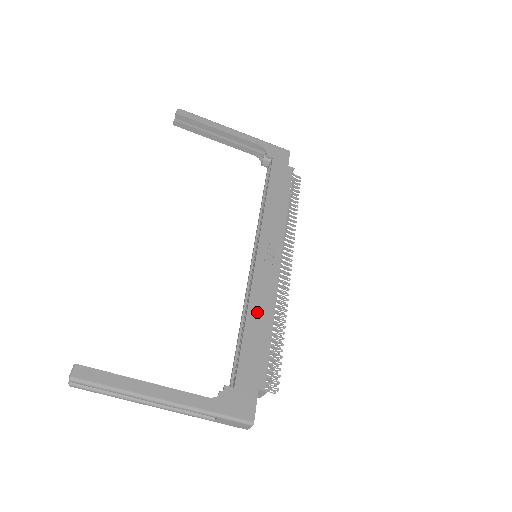
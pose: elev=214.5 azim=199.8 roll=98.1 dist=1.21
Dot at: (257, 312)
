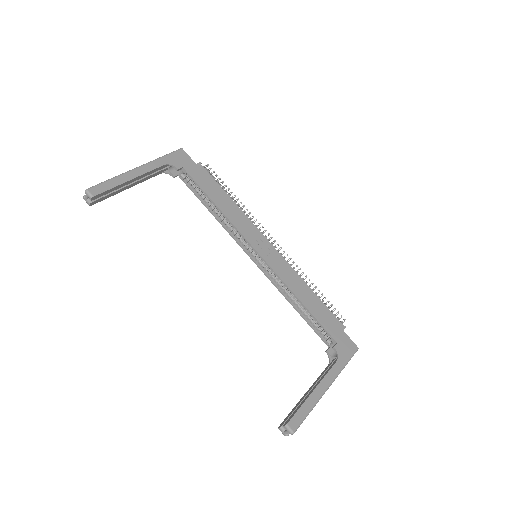
Dot at: (300, 292)
